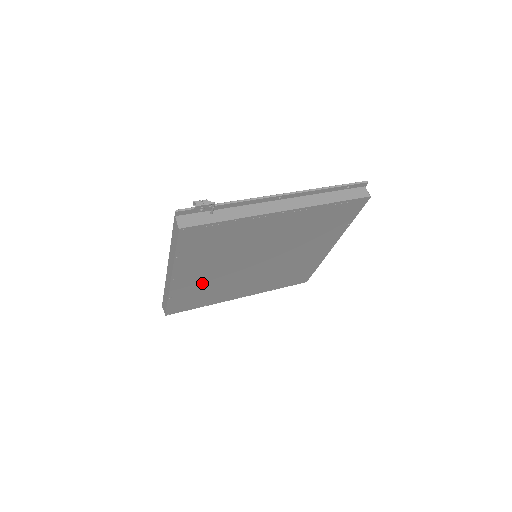
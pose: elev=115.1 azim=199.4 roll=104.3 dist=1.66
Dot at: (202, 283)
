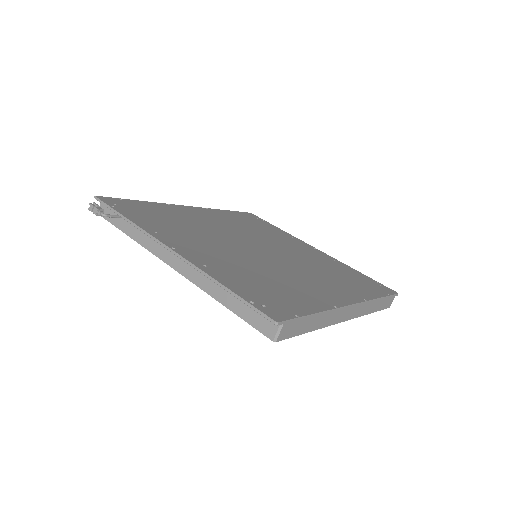
Dot at: occluded
